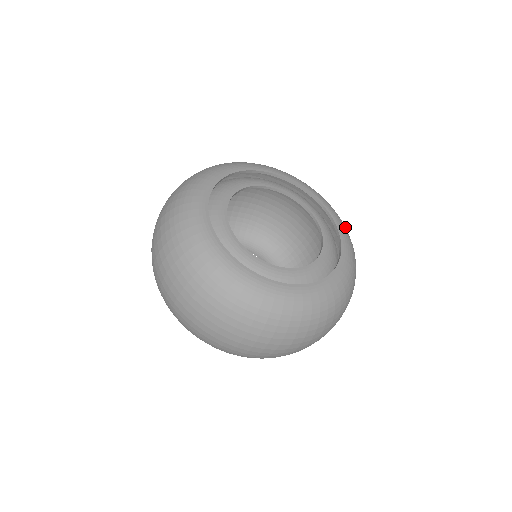
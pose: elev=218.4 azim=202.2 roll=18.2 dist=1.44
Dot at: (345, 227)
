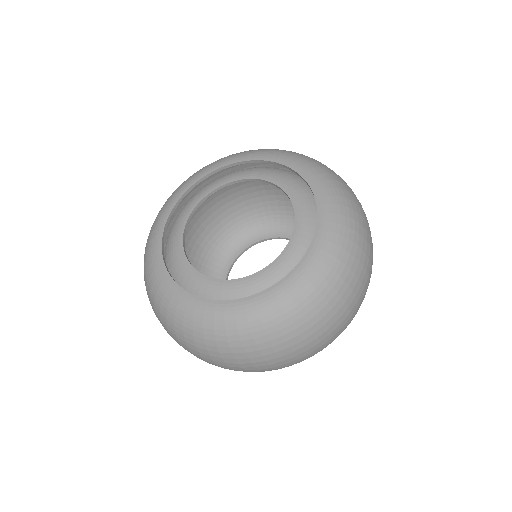
Dot at: (311, 163)
